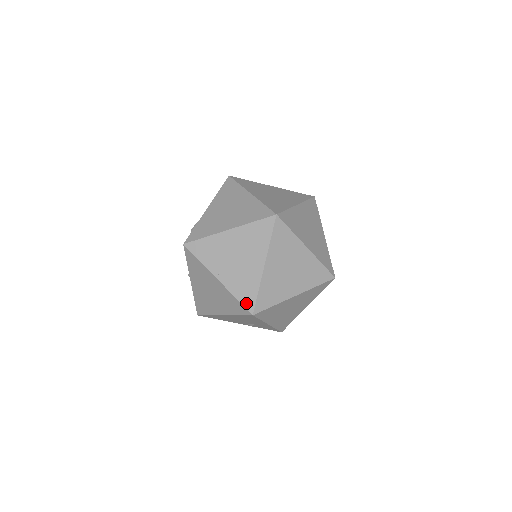
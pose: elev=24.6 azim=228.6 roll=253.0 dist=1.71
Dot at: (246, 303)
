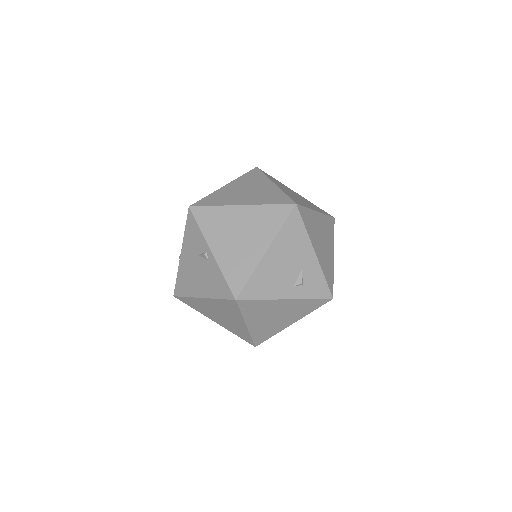
Dot at: (282, 202)
